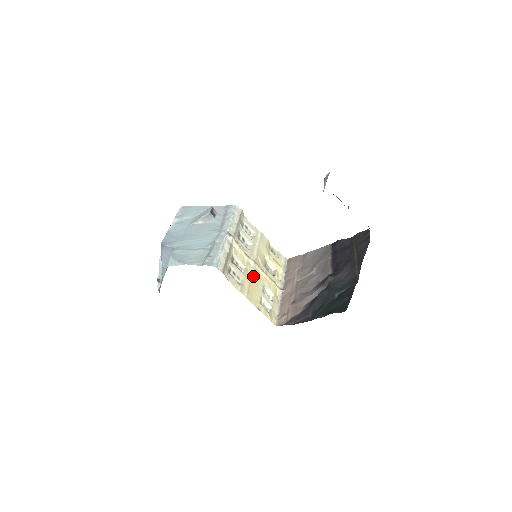
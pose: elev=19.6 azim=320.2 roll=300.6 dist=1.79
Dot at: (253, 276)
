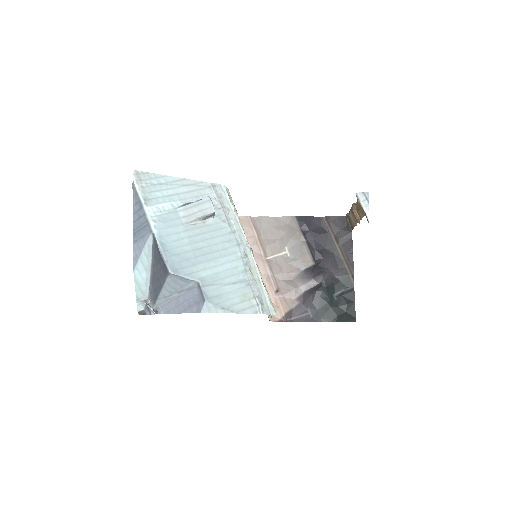
Dot at: occluded
